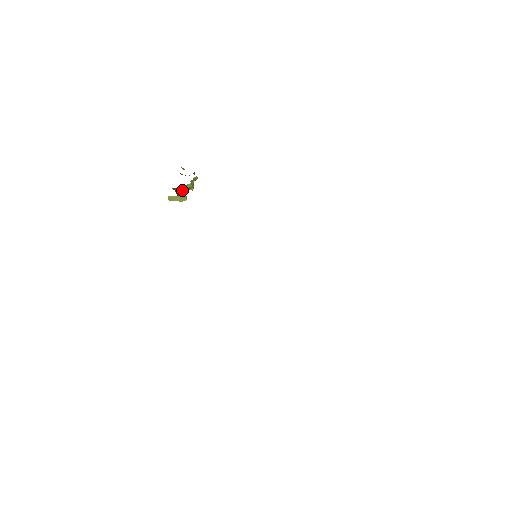
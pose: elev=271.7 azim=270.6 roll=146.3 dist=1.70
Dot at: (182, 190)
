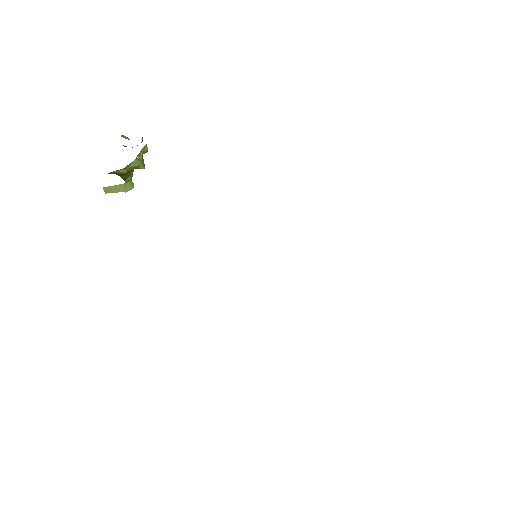
Dot at: (128, 171)
